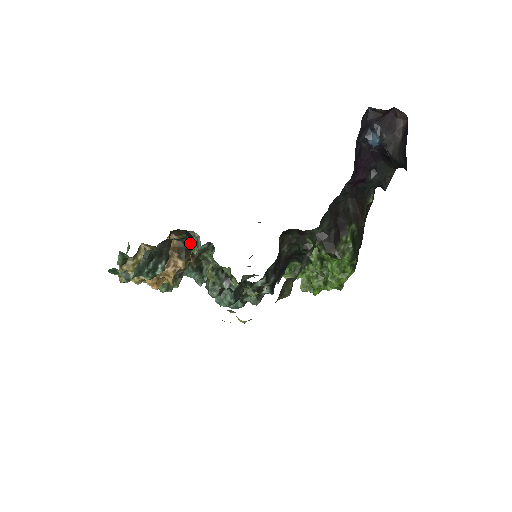
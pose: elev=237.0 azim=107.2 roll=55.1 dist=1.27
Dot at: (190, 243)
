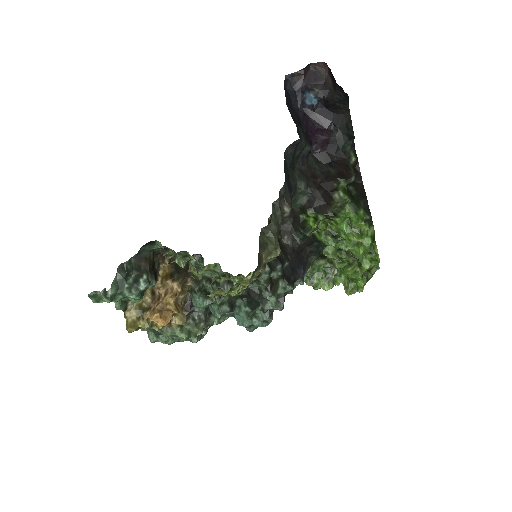
Dot at: (160, 244)
